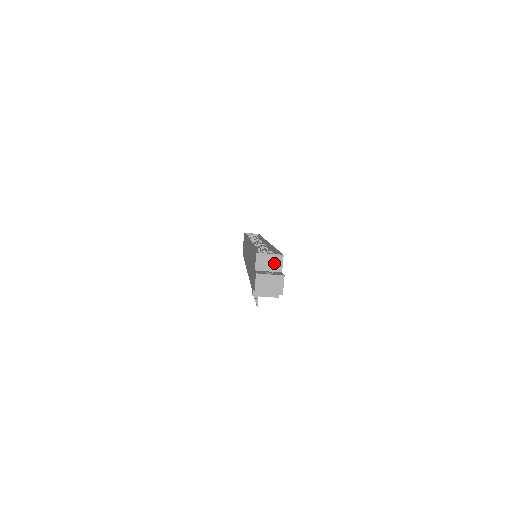
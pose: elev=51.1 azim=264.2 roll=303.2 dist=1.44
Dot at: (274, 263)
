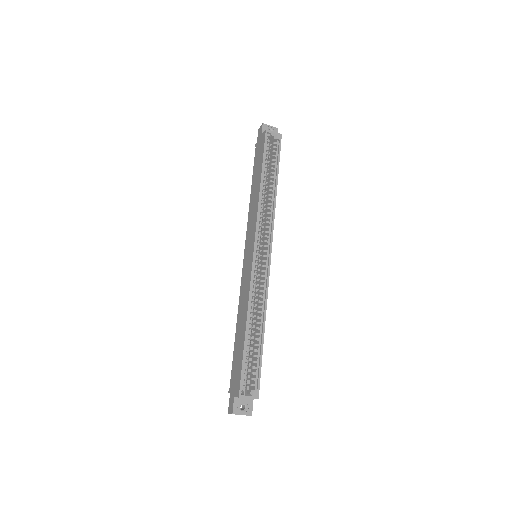
Dot at: occluded
